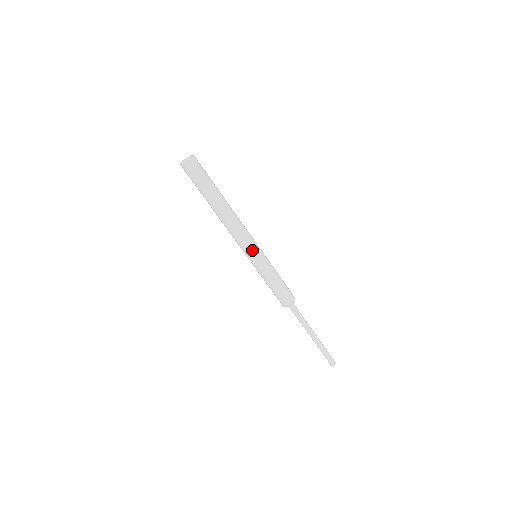
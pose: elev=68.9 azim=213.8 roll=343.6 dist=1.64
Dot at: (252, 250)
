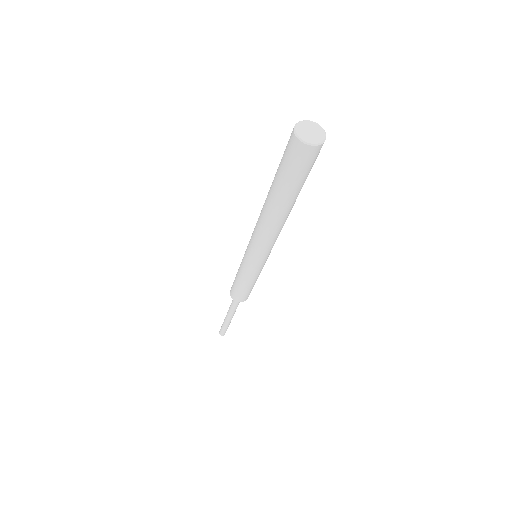
Dot at: (252, 256)
